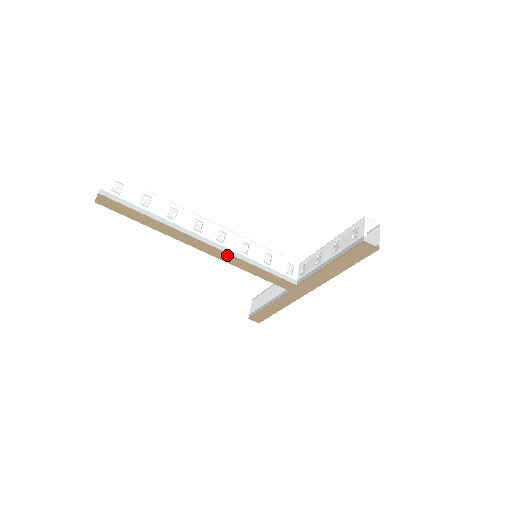
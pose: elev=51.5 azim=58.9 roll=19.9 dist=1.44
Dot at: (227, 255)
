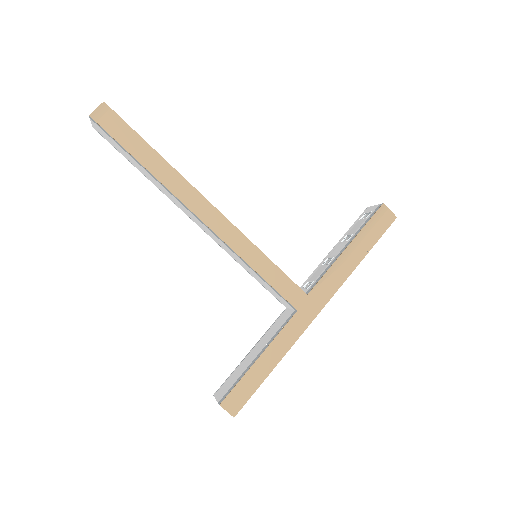
Dot at: (232, 229)
